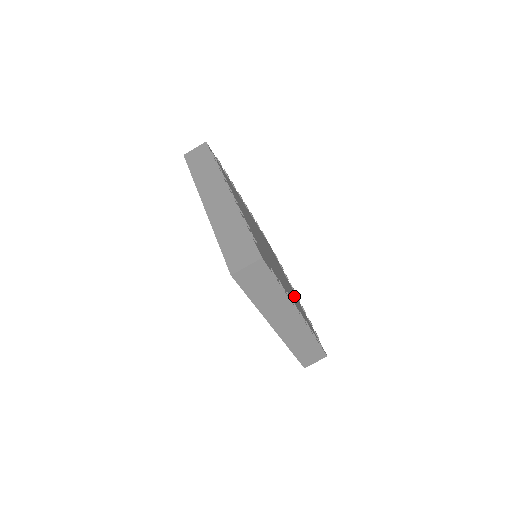
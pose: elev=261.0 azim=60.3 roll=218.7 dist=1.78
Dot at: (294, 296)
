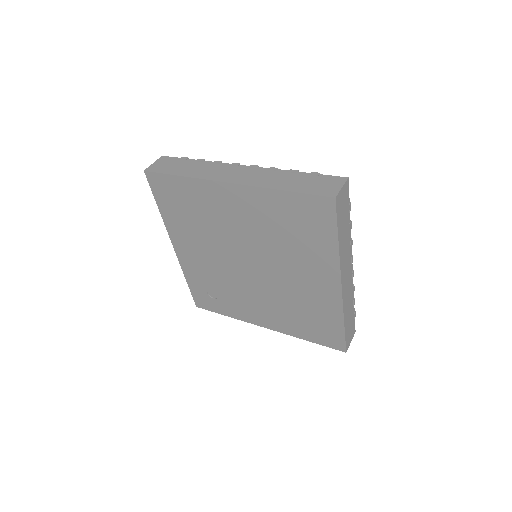
Dot at: occluded
